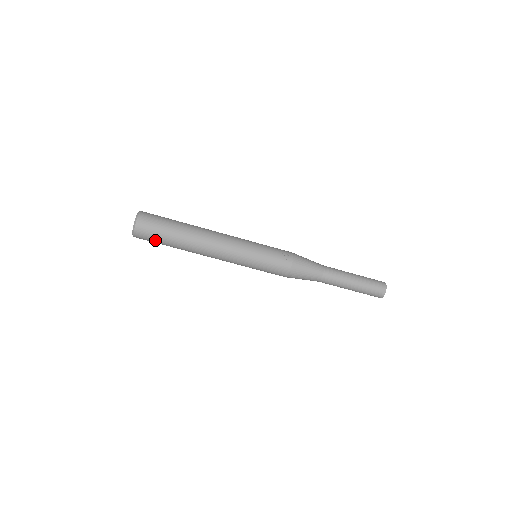
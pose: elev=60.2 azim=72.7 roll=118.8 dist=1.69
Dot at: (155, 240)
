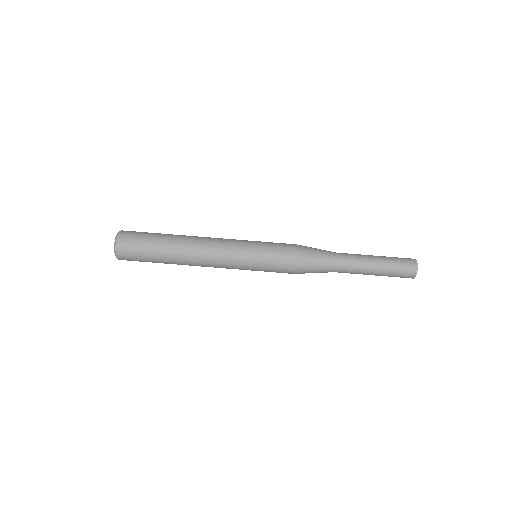
Dot at: (141, 240)
